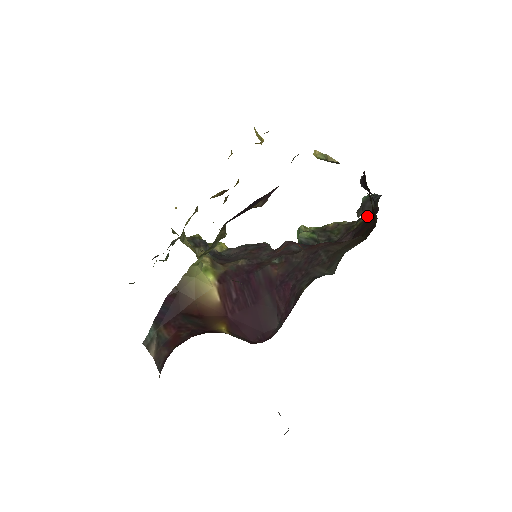
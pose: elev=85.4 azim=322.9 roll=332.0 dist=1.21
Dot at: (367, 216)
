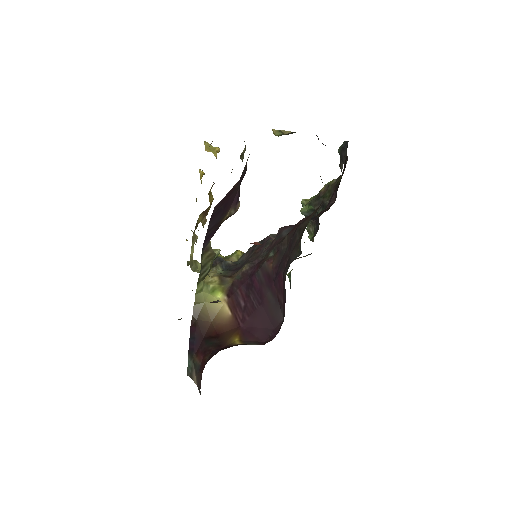
Dot at: occluded
